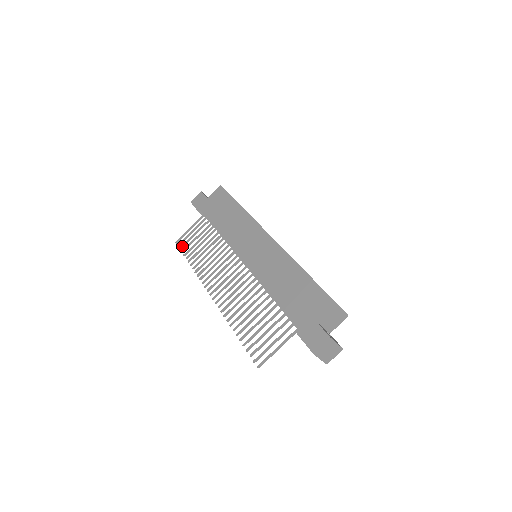
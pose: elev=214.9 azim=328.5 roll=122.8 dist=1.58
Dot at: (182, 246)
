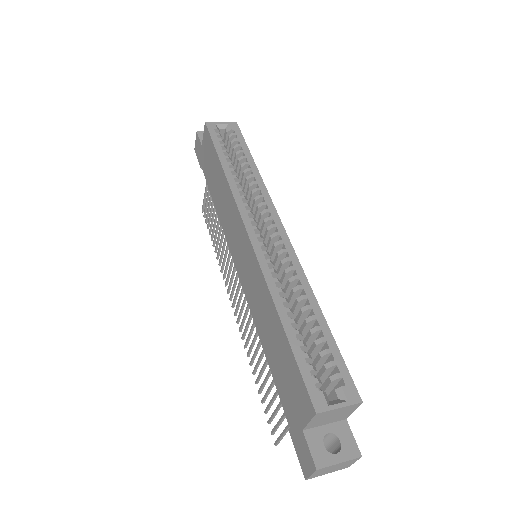
Dot at: (205, 220)
